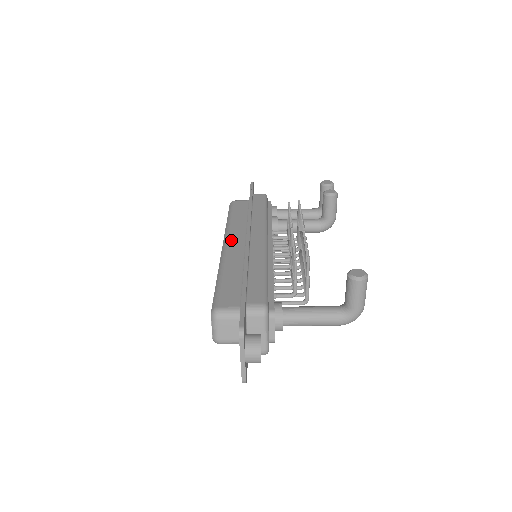
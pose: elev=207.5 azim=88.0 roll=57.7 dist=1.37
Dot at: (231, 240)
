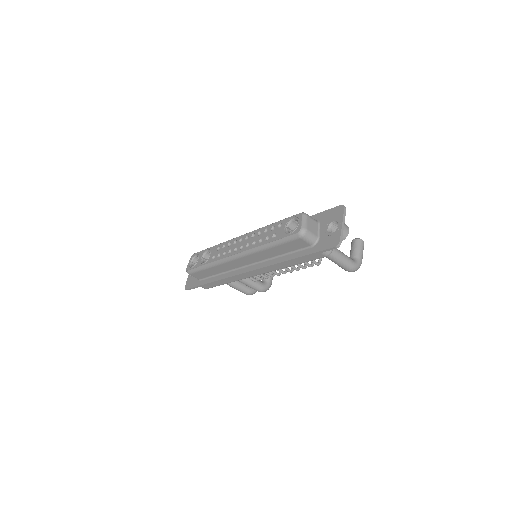
Dot at: occluded
